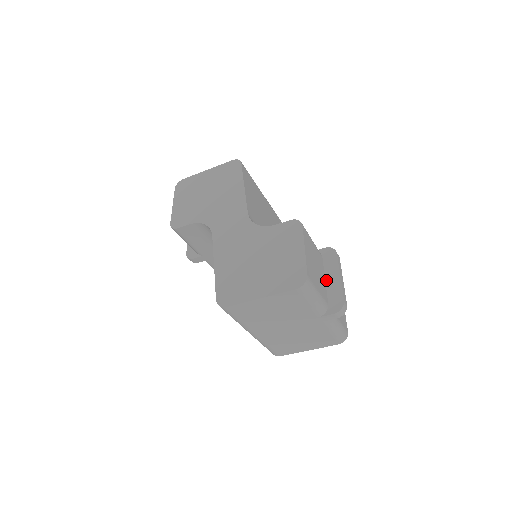
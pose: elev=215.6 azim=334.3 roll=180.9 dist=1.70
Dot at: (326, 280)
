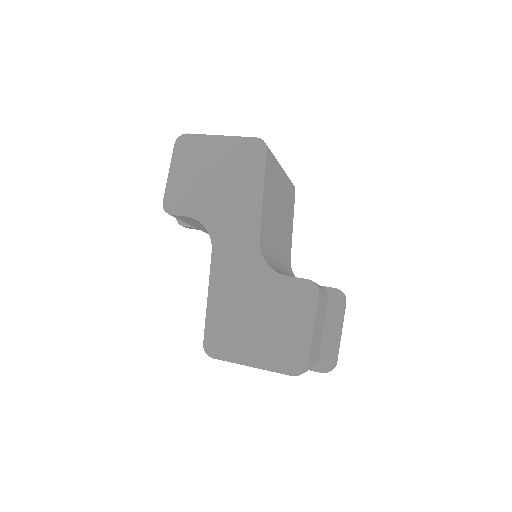
Dot at: (325, 330)
